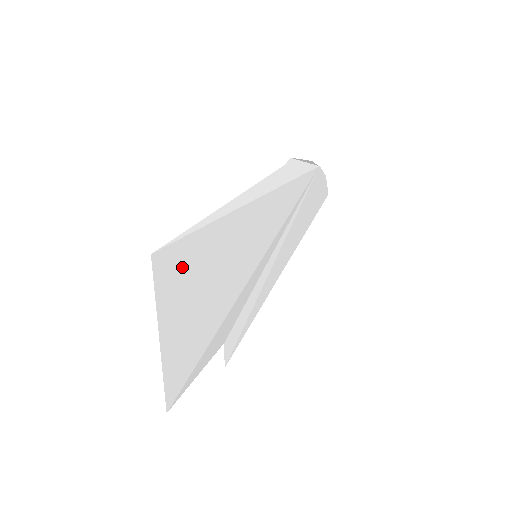
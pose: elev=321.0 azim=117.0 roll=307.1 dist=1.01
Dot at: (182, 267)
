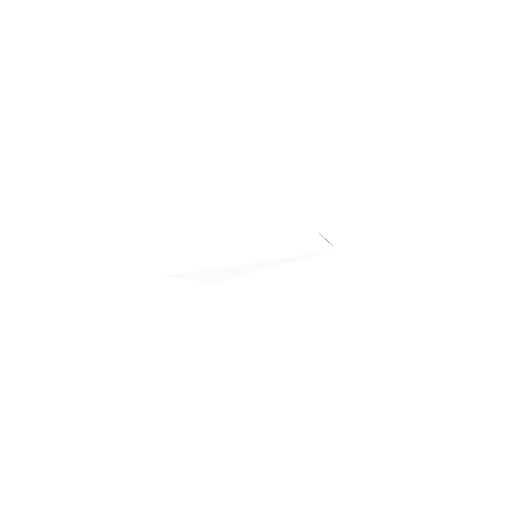
Dot at: (204, 217)
